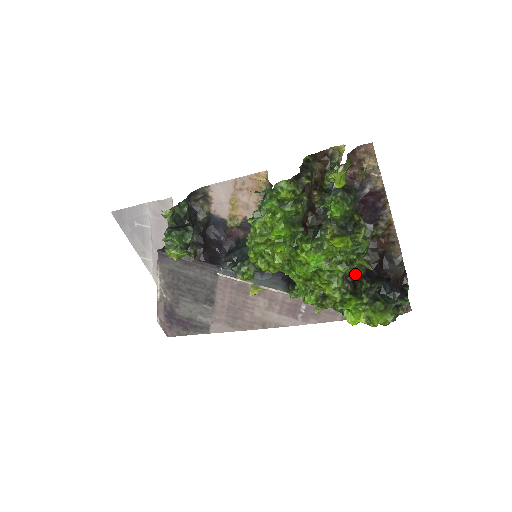
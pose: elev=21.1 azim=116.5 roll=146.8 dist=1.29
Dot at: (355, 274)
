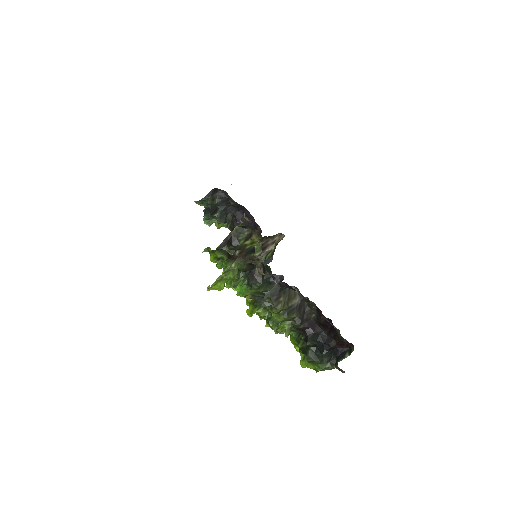
Dot at: occluded
